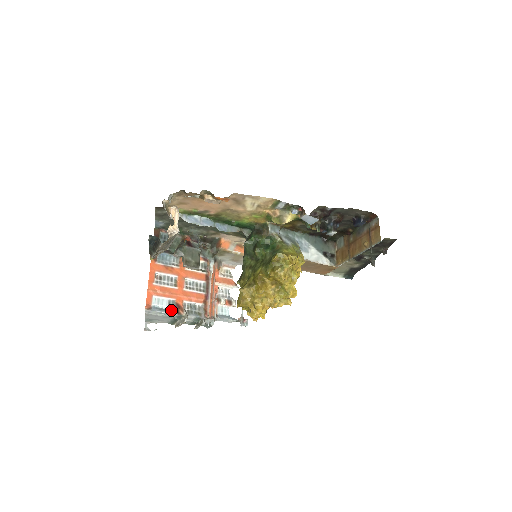
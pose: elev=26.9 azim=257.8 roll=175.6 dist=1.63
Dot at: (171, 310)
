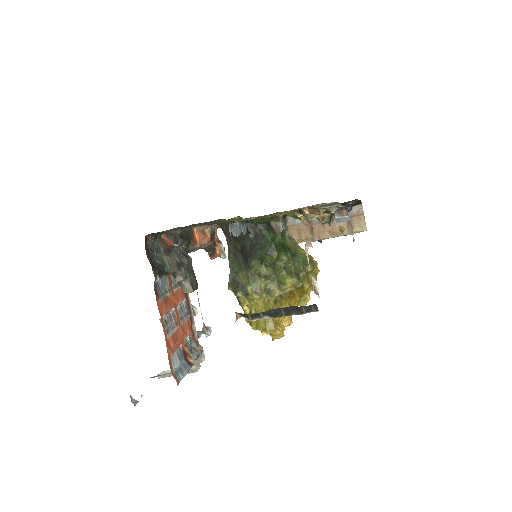
Dot at: (184, 364)
